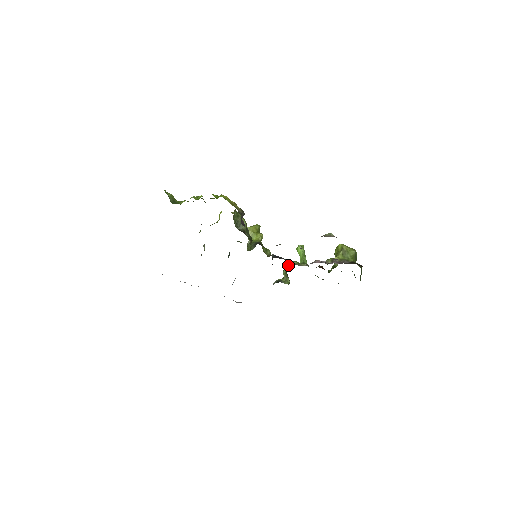
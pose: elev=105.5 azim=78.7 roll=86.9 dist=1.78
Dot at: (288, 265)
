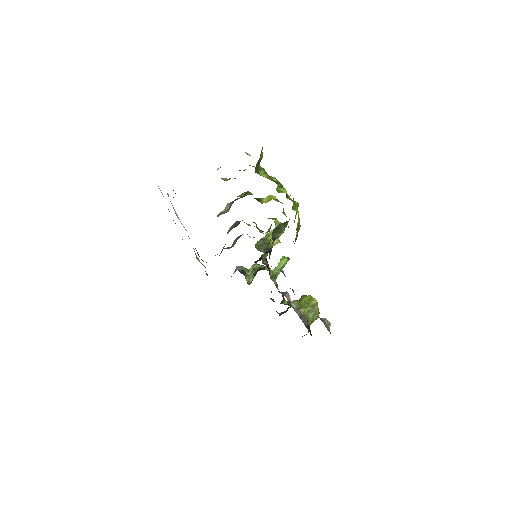
Dot at: (264, 268)
